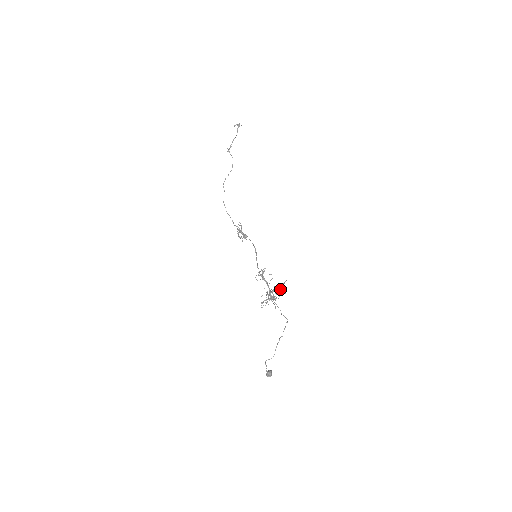
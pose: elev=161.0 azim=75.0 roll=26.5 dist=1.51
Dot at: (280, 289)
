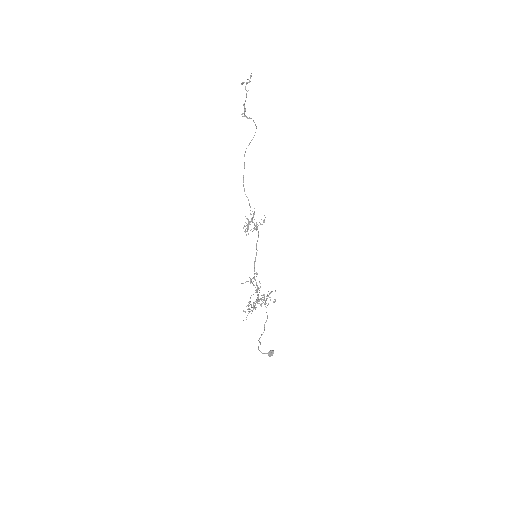
Dot at: (264, 300)
